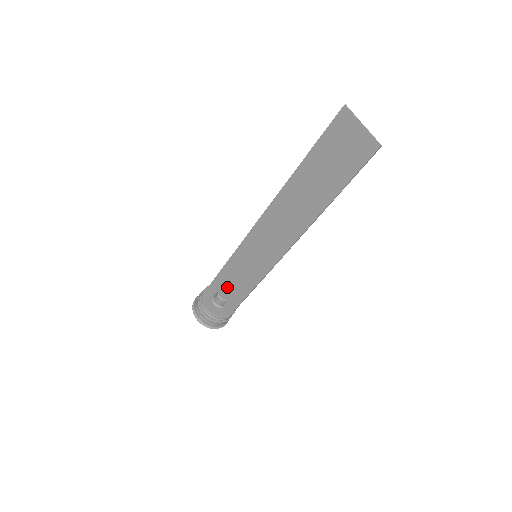
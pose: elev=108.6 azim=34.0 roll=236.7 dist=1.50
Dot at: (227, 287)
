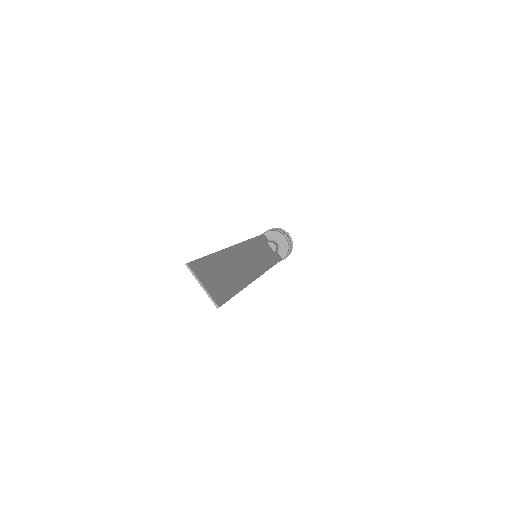
Dot at: occluded
